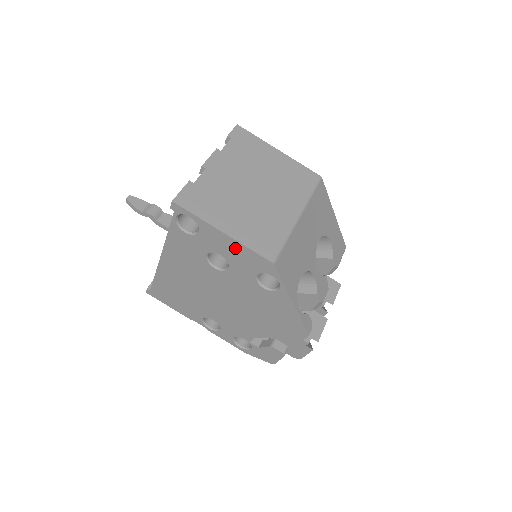
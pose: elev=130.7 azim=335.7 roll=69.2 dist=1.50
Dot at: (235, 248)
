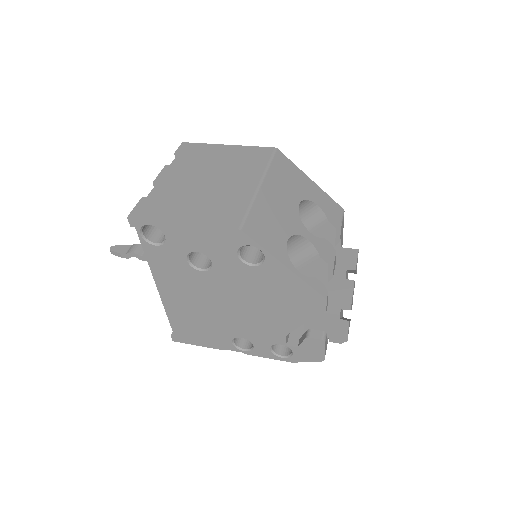
Dot at: (201, 234)
